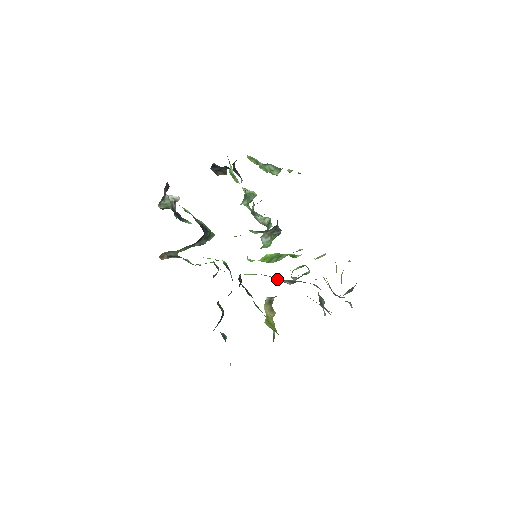
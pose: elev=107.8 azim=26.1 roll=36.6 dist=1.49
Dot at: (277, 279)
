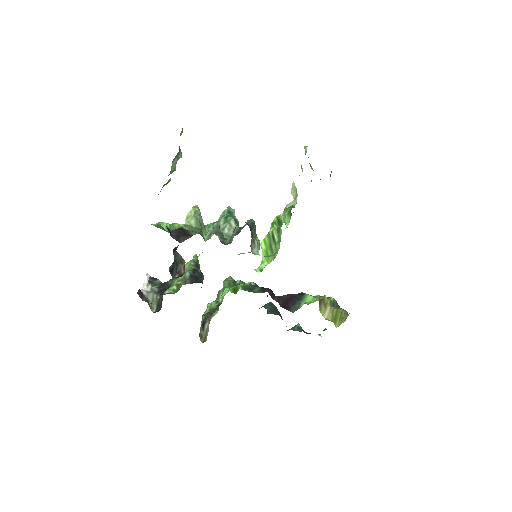
Dot at: occluded
